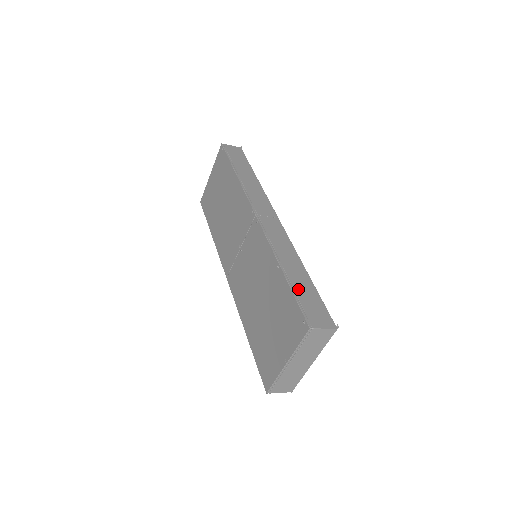
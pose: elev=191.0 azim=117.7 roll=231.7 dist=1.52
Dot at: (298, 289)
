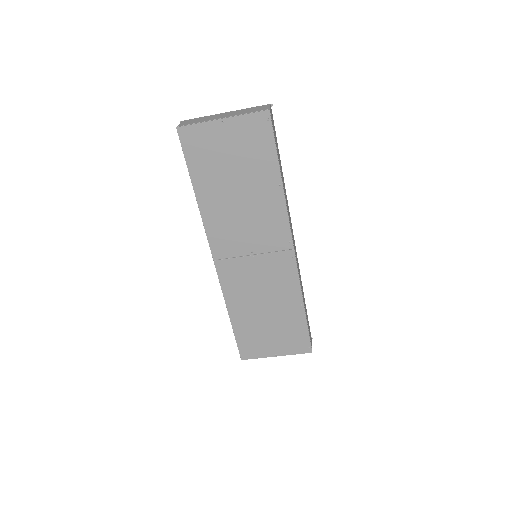
Dot at: occluded
